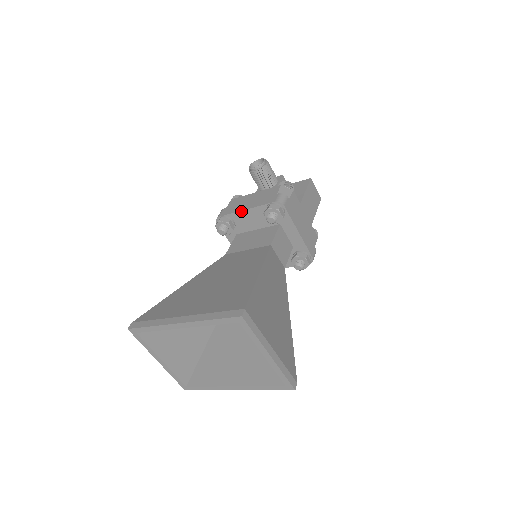
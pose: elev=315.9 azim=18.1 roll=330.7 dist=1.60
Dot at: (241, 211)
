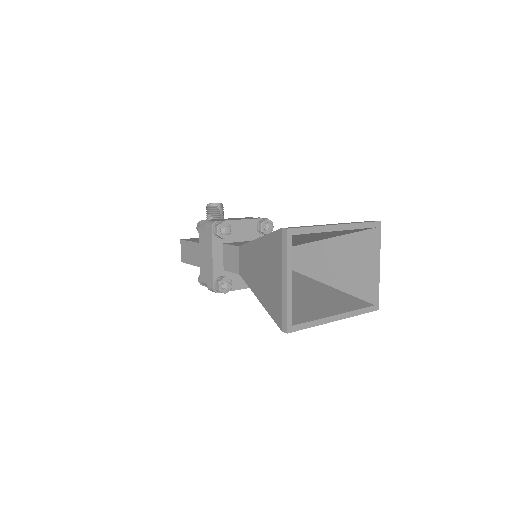
Dot at: (238, 220)
